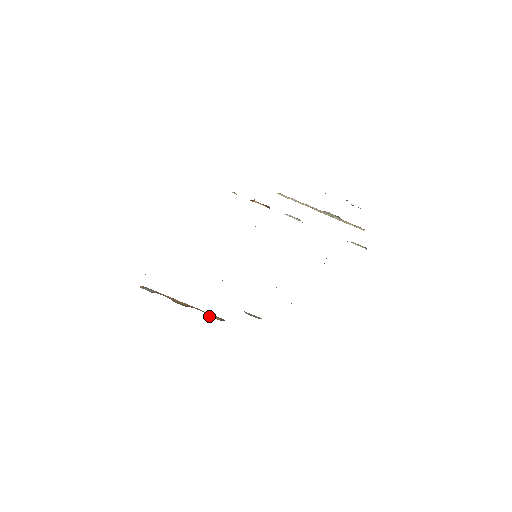
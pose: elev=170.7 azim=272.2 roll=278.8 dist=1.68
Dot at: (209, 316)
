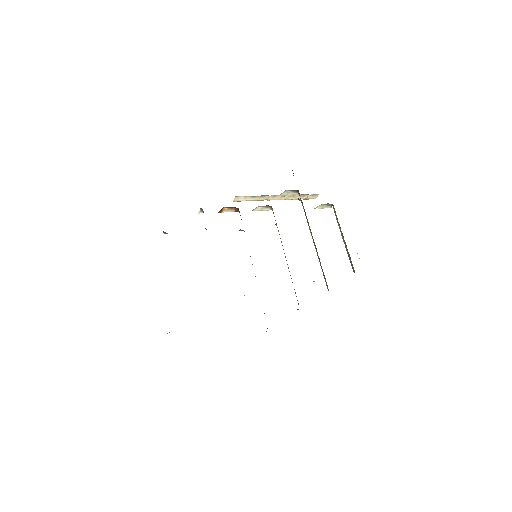
Dot at: occluded
